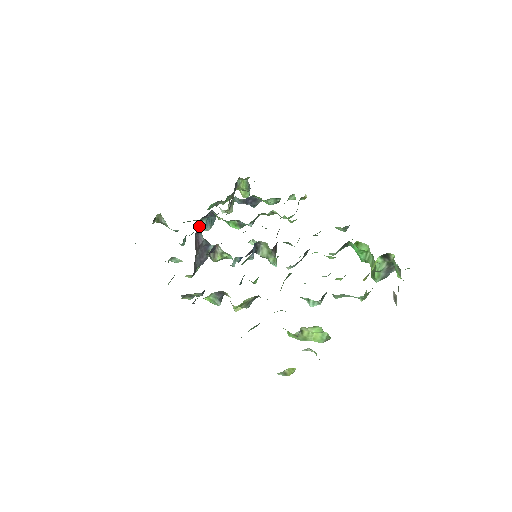
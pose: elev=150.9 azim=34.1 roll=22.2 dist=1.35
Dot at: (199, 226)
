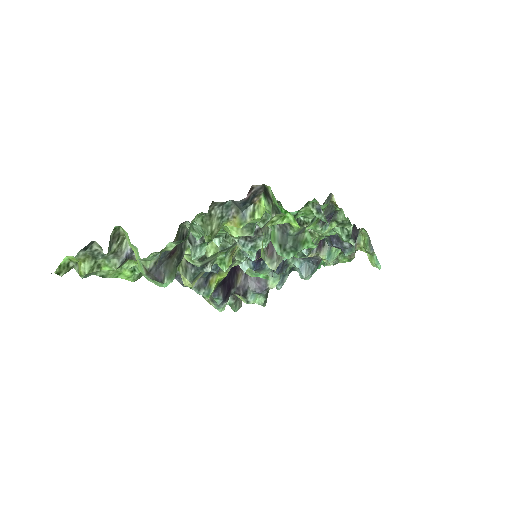
Dot at: (298, 272)
